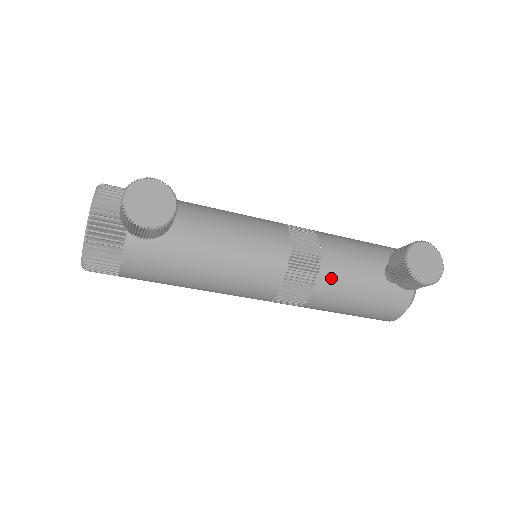
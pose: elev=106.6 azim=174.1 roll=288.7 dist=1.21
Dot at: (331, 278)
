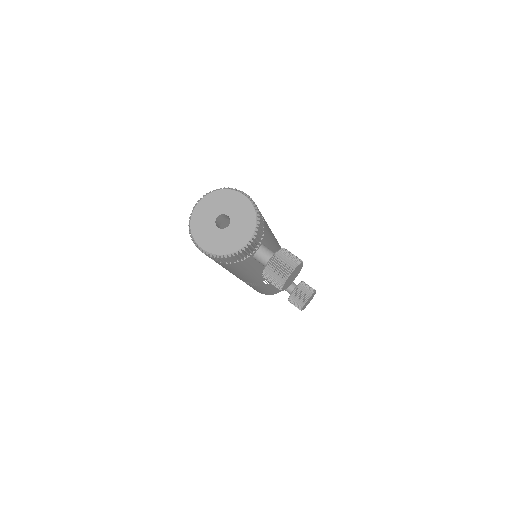
Dot at: occluded
